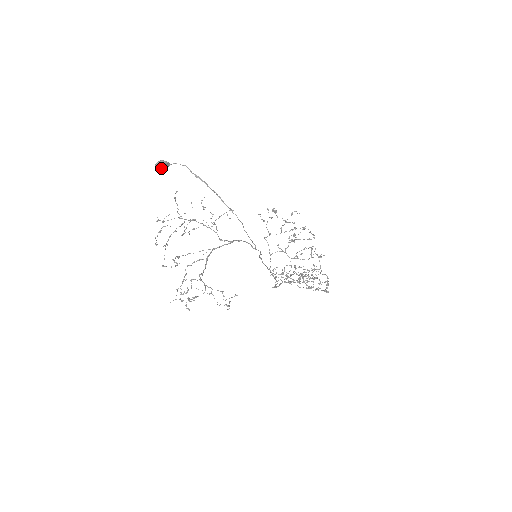
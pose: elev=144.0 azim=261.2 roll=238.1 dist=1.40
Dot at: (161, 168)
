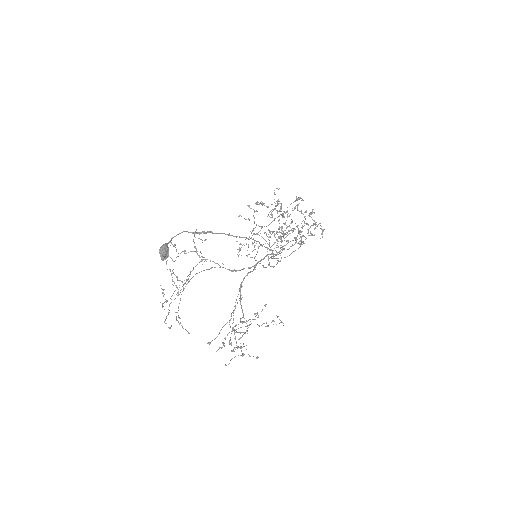
Dot at: (167, 256)
